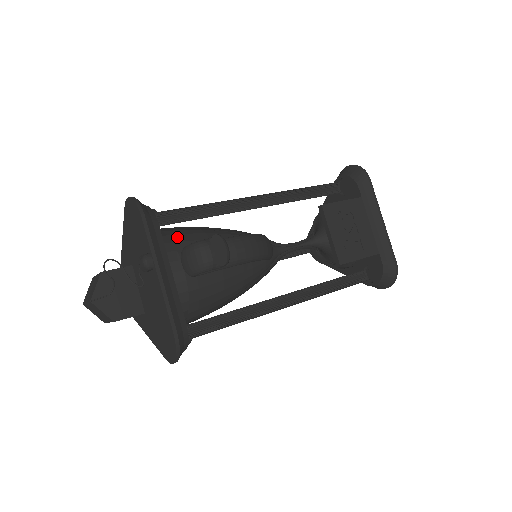
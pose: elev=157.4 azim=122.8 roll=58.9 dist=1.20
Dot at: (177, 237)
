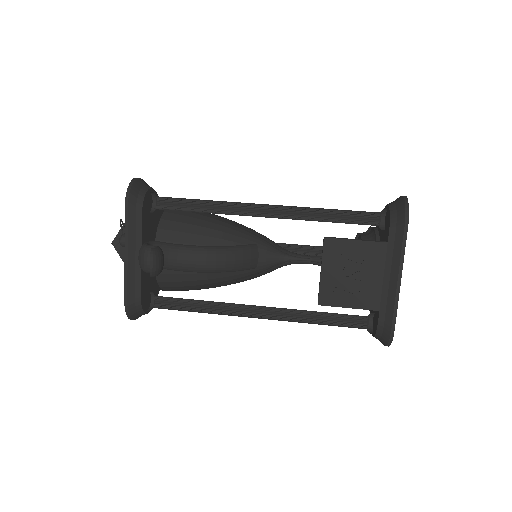
Dot at: (166, 223)
